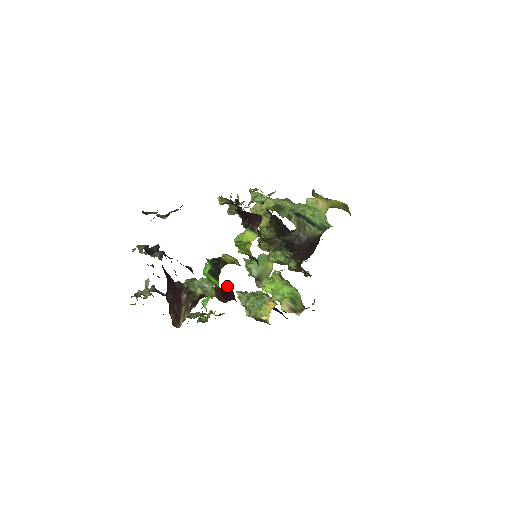
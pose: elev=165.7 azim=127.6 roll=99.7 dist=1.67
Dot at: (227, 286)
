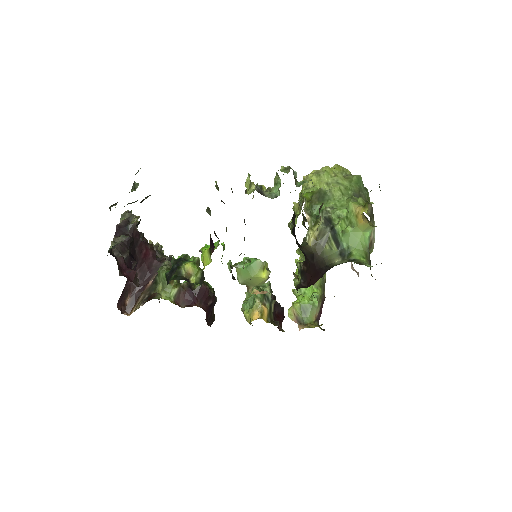
Dot at: (200, 285)
